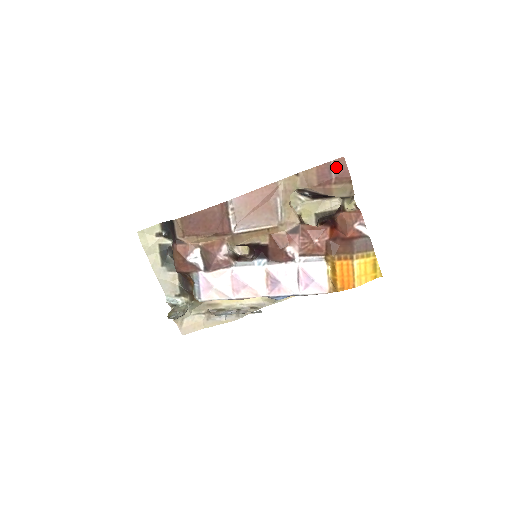
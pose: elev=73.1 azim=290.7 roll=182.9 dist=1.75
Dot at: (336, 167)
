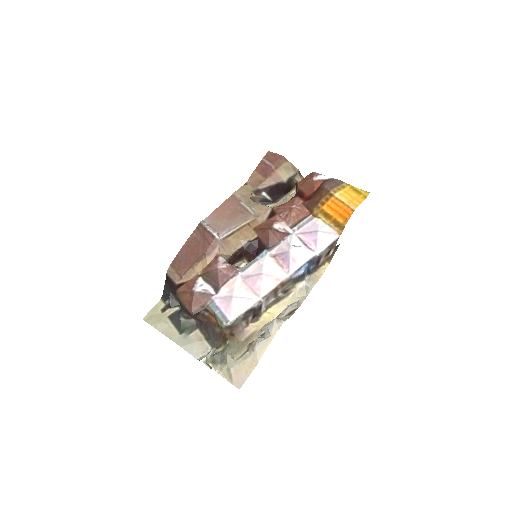
Dot at: (268, 159)
